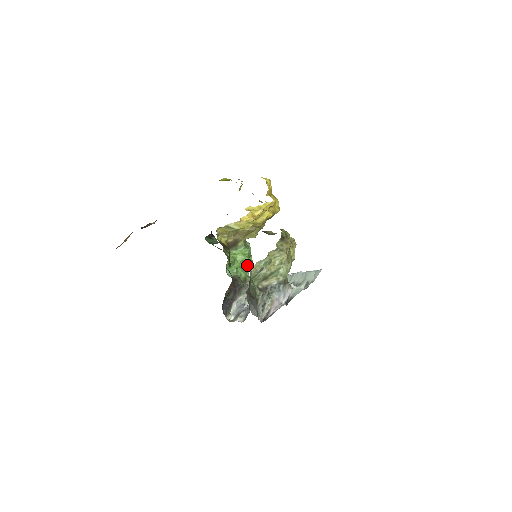
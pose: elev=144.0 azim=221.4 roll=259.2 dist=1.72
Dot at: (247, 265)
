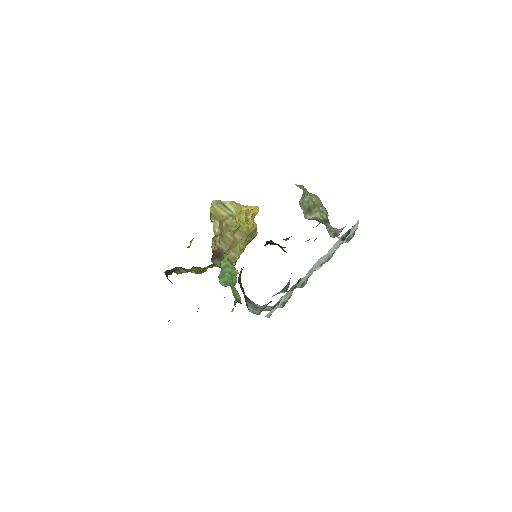
Dot at: occluded
